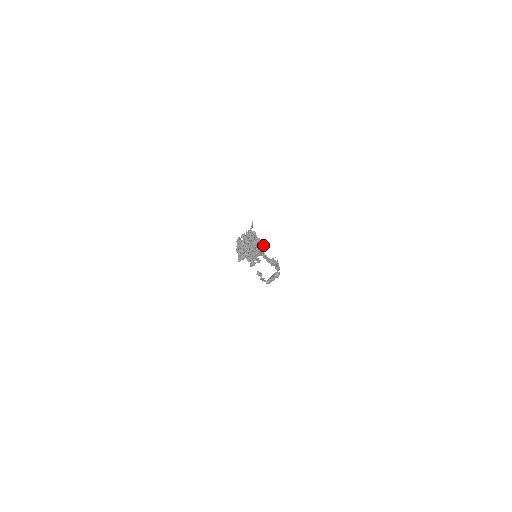
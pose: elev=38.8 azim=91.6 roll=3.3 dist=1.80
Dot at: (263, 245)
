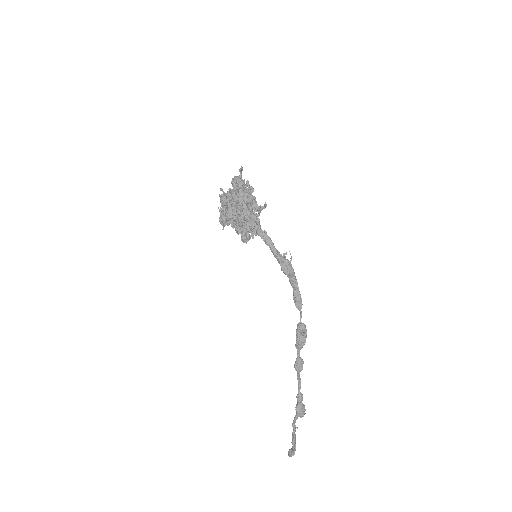
Dot at: (261, 209)
